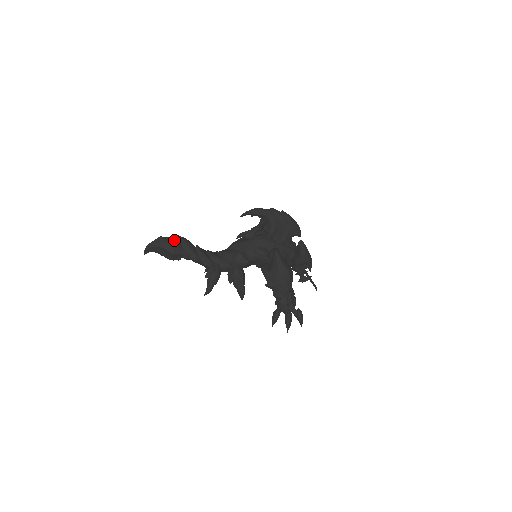
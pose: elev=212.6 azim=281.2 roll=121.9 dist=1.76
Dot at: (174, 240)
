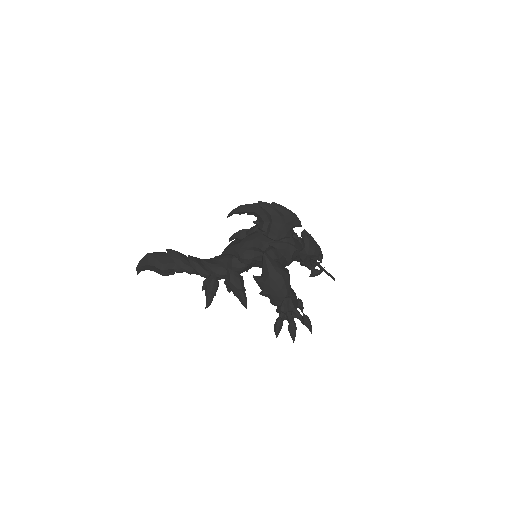
Dot at: (163, 255)
